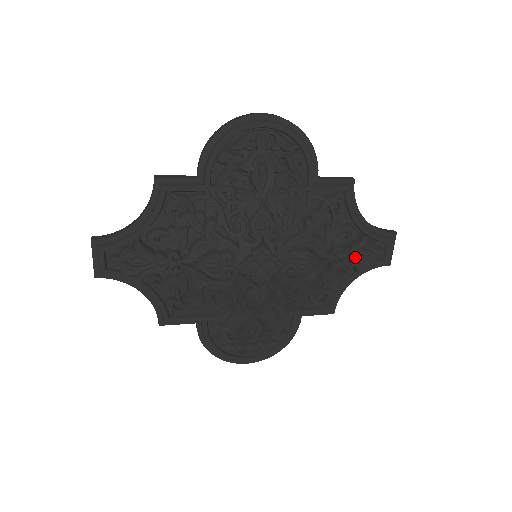
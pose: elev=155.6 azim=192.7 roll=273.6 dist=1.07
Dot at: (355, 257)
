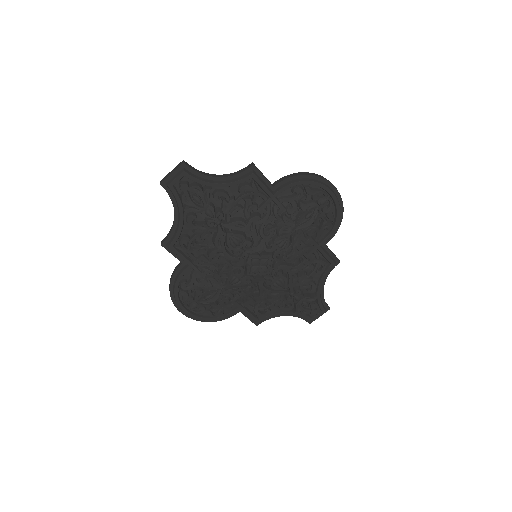
Dot at: (301, 303)
